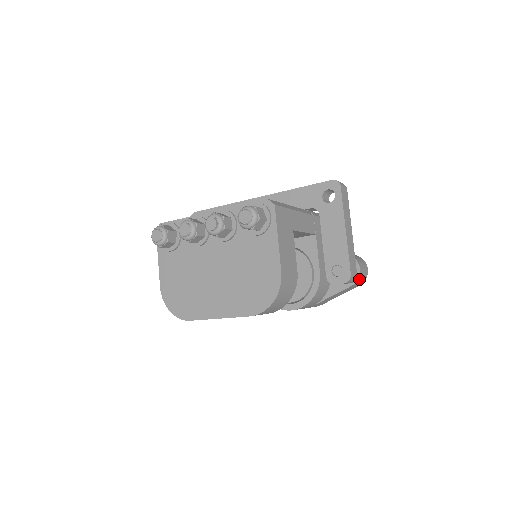
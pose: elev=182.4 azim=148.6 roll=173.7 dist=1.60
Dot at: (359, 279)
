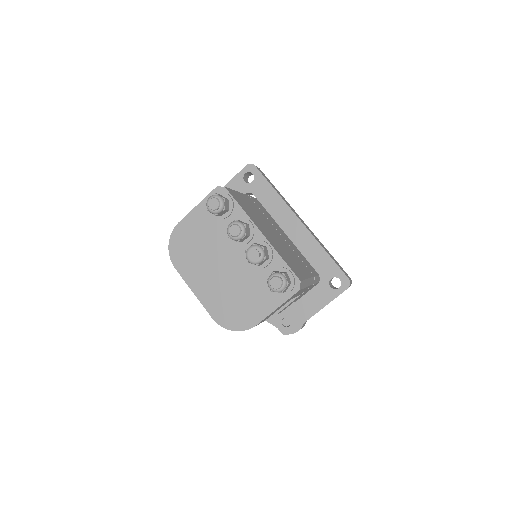
Dot at: (291, 333)
